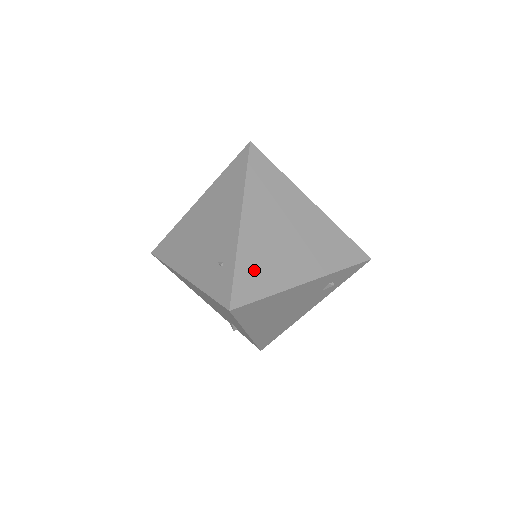
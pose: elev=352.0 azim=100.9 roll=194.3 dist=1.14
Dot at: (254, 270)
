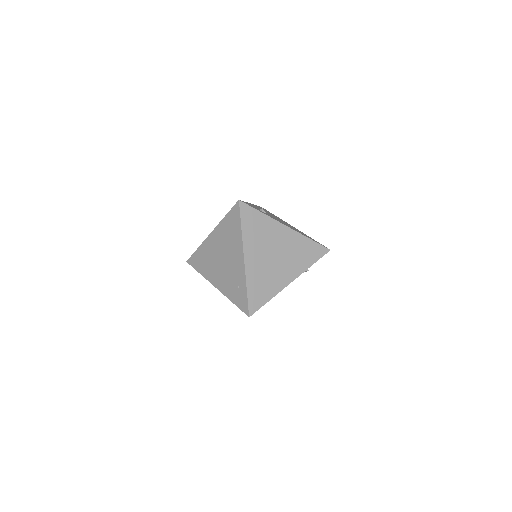
Dot at: (258, 288)
